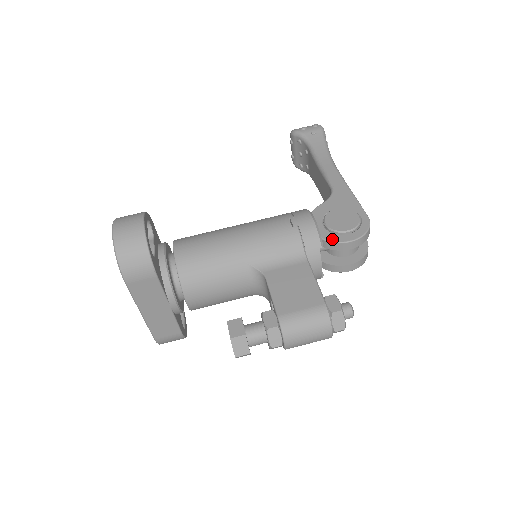
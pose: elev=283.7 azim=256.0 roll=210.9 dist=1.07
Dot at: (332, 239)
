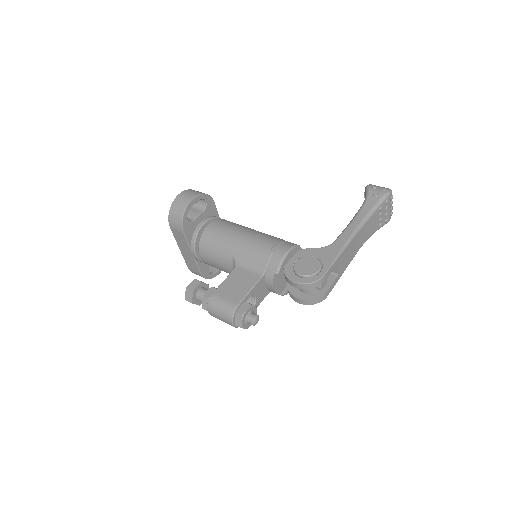
Dot at: (287, 273)
